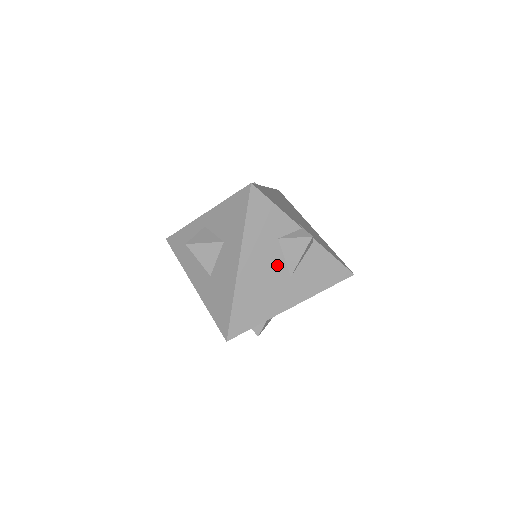
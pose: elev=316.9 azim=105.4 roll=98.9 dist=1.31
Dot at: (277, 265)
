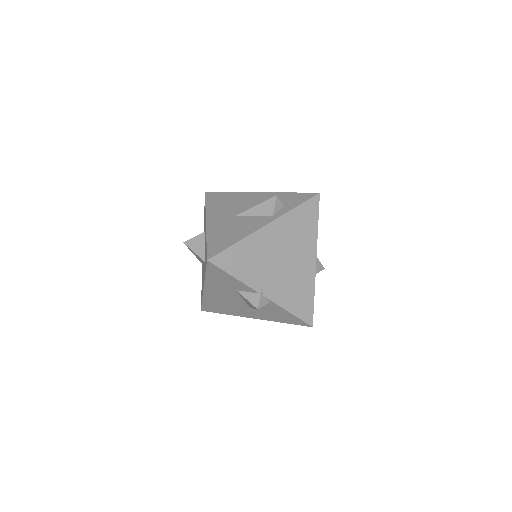
Dot at: (237, 300)
